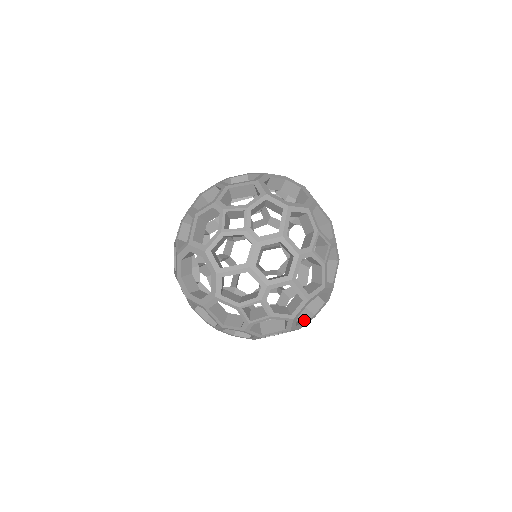
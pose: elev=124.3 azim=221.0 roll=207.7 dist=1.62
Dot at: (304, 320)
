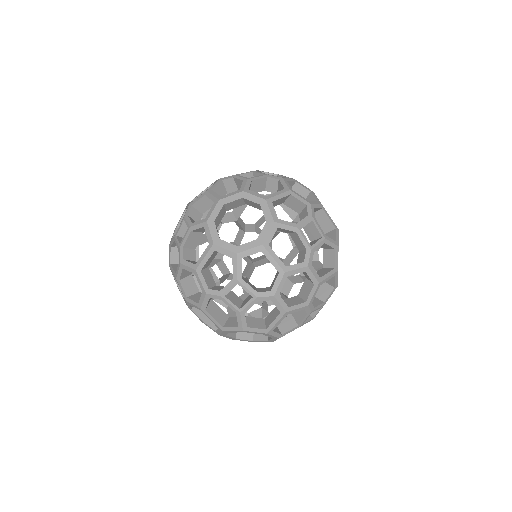
Dot at: occluded
